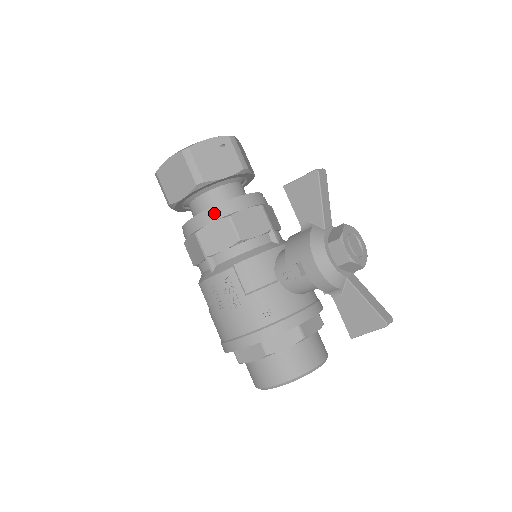
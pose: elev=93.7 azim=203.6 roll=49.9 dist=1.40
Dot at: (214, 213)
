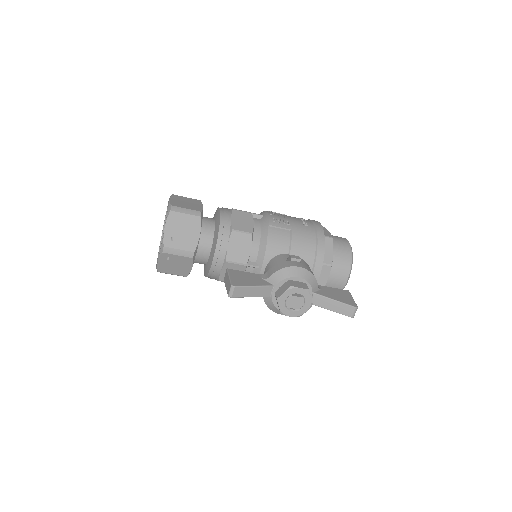
Dot at: occluded
